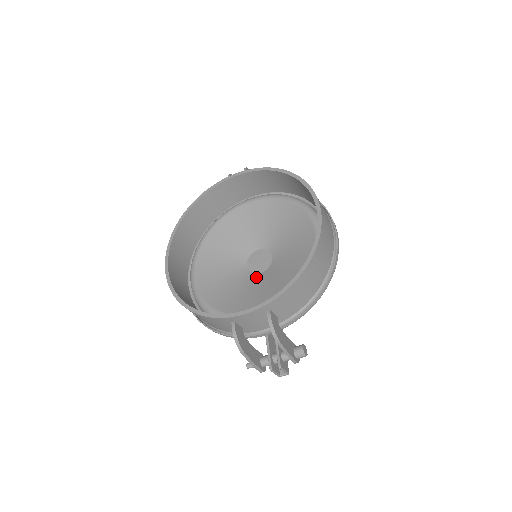
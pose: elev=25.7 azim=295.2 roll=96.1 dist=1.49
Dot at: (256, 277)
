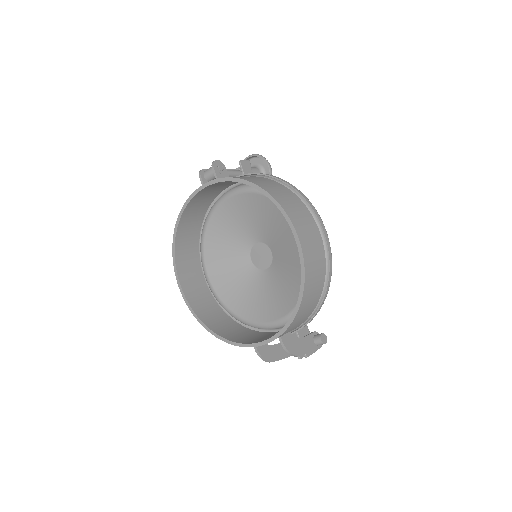
Dot at: (263, 275)
